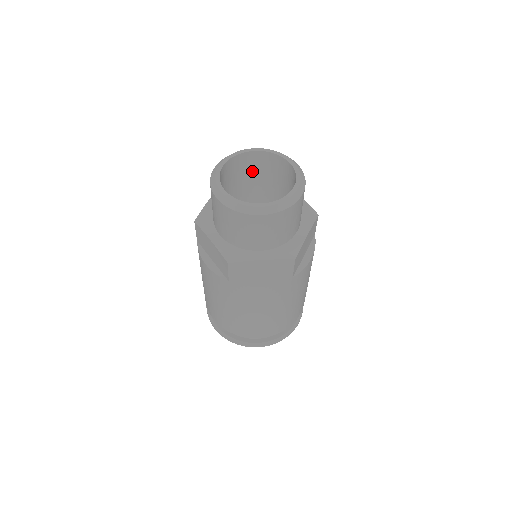
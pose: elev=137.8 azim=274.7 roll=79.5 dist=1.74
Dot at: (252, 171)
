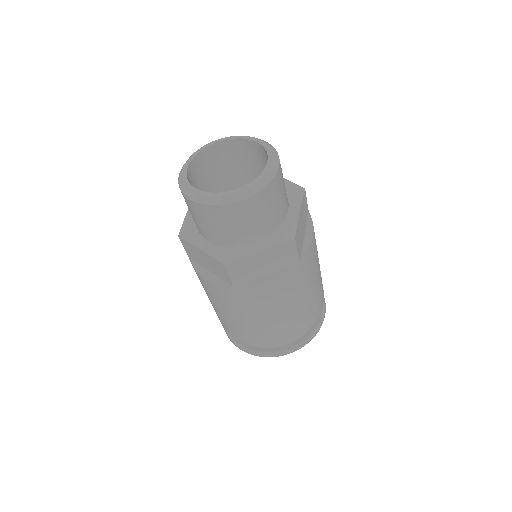
Dot at: (221, 166)
